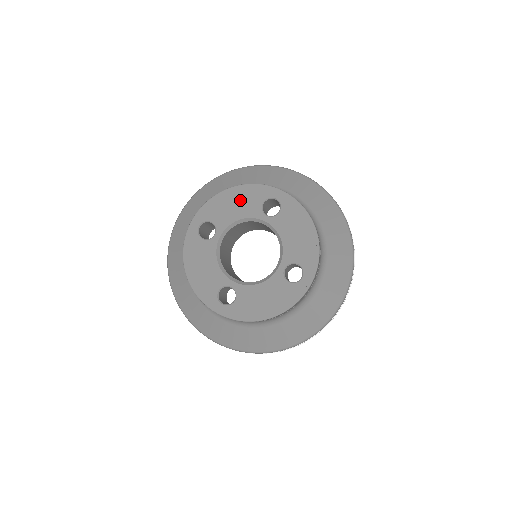
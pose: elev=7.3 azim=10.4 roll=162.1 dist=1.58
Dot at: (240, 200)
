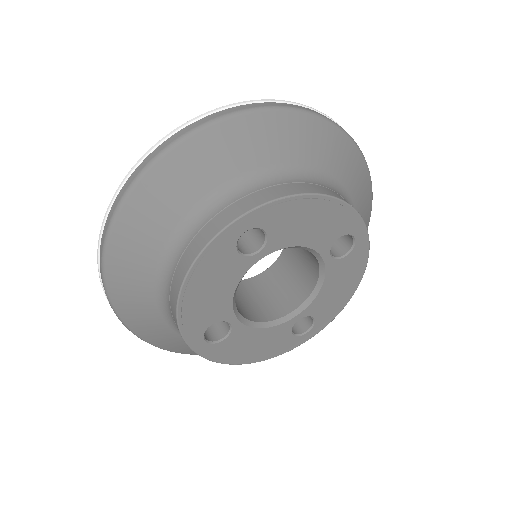
Dot at: (210, 281)
